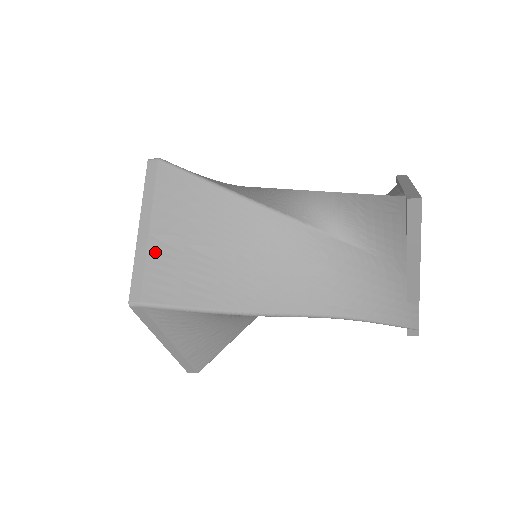
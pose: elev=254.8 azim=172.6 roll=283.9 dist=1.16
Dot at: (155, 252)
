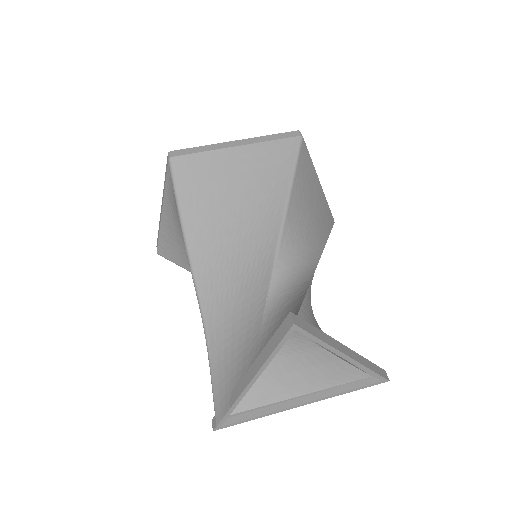
Dot at: (216, 156)
